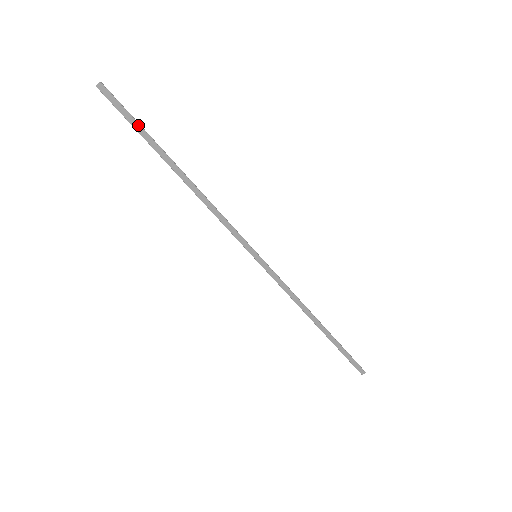
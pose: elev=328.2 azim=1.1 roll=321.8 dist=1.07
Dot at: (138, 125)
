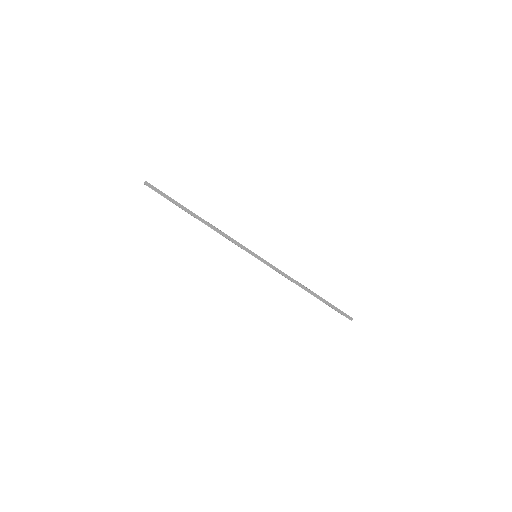
Dot at: (170, 198)
